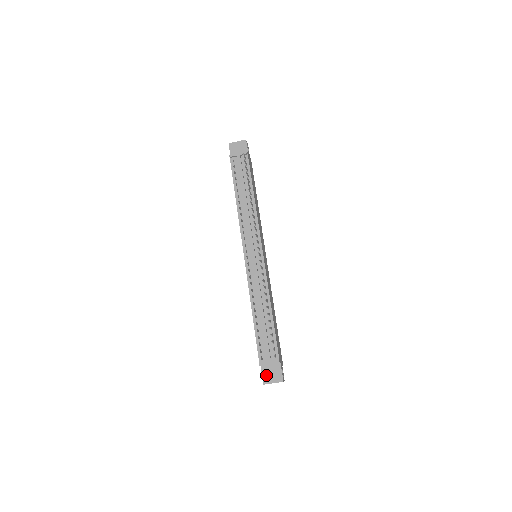
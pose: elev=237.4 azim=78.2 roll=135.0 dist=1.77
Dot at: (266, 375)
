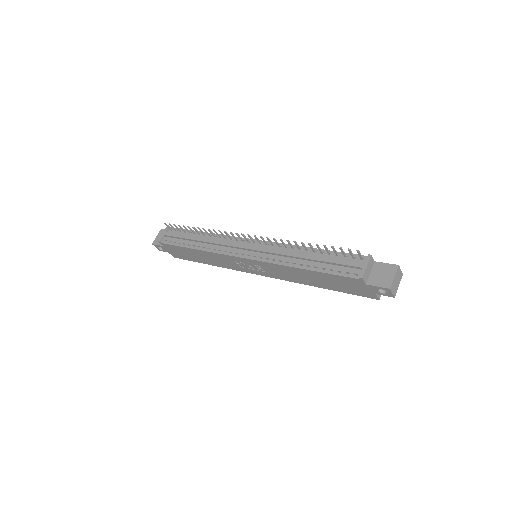
Dot at: (380, 282)
